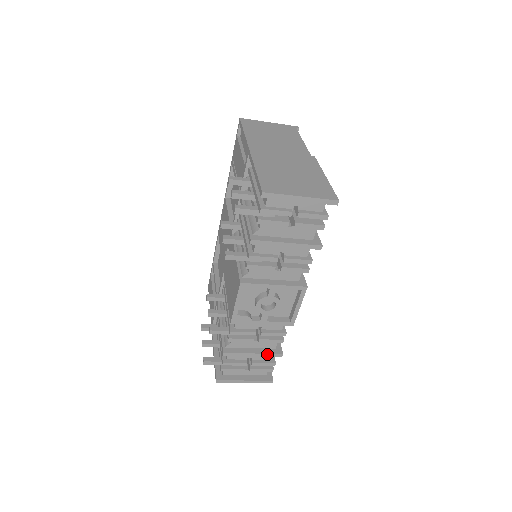
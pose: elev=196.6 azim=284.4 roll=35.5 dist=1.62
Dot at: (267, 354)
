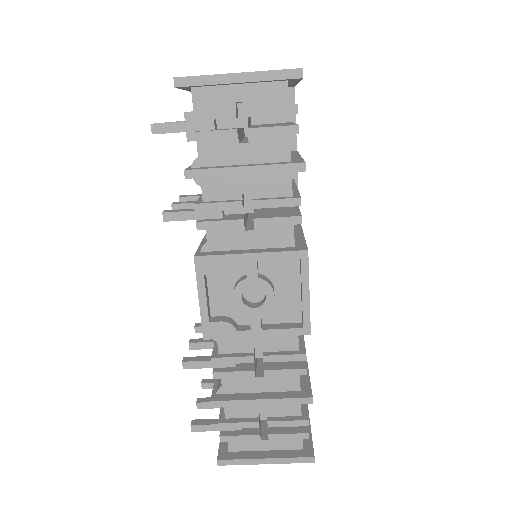
Dot at: (285, 399)
